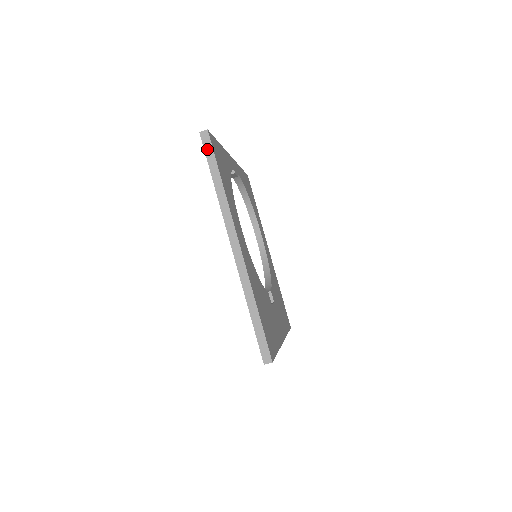
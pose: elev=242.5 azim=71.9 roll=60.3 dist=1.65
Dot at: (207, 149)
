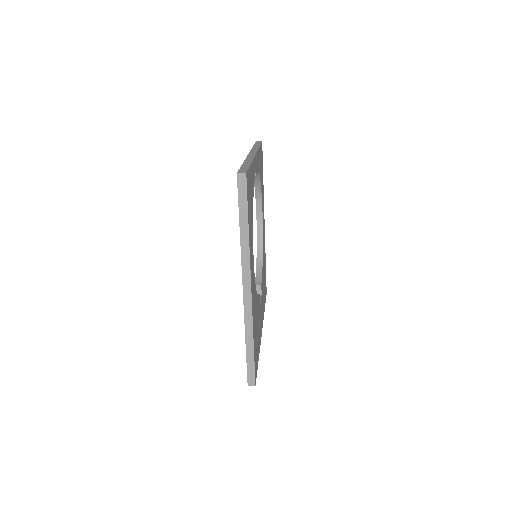
Dot at: (241, 193)
